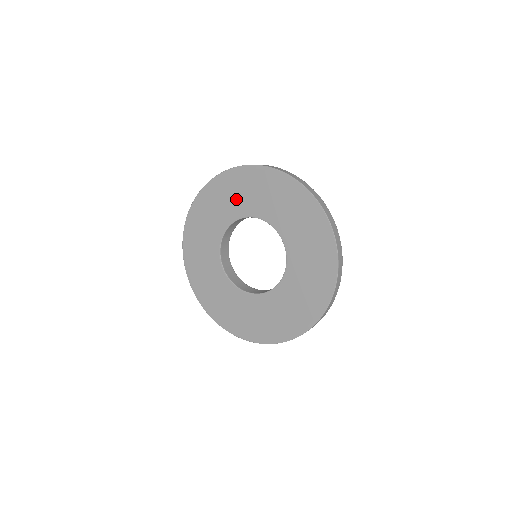
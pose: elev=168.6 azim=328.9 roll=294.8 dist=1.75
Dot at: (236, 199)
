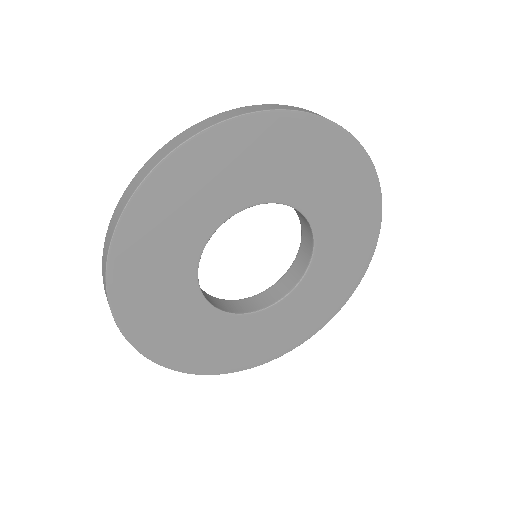
Dot at: (168, 250)
